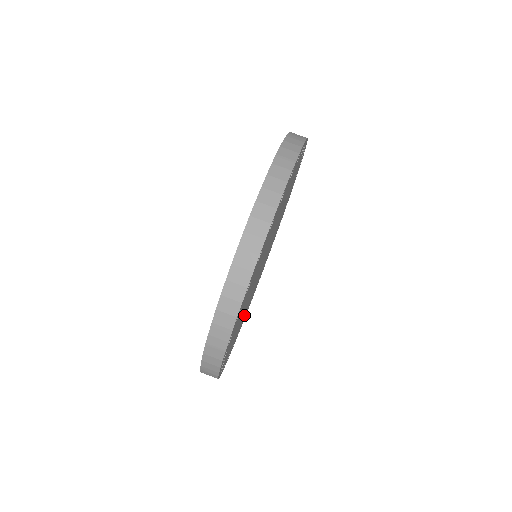
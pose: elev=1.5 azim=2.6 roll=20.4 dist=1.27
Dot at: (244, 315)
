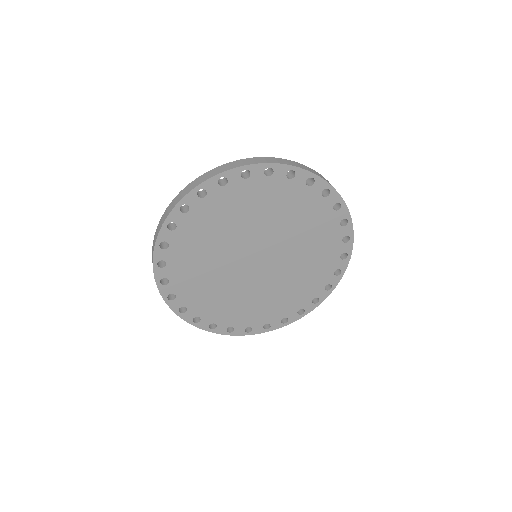
Dot at: (211, 300)
